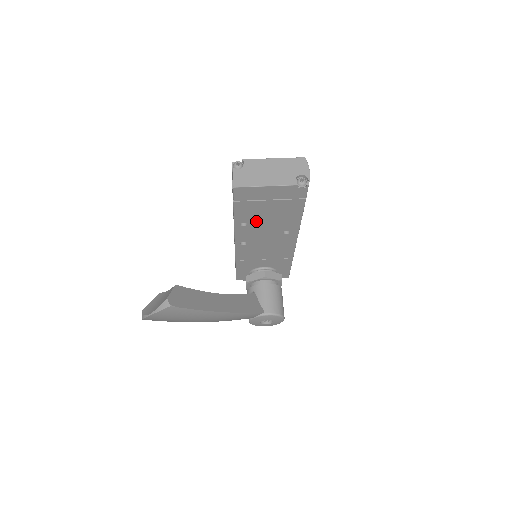
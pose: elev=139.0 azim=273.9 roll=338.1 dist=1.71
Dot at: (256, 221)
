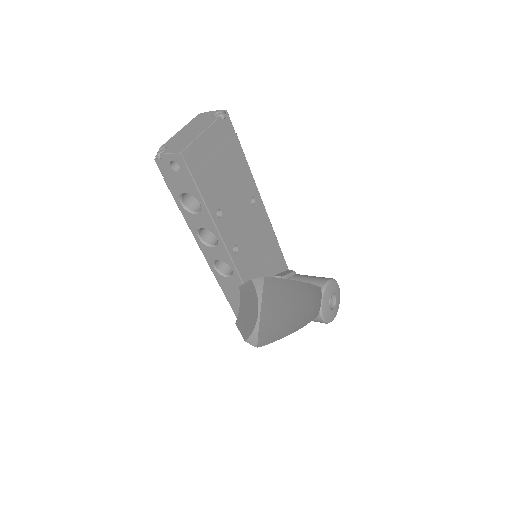
Dot at: (224, 200)
